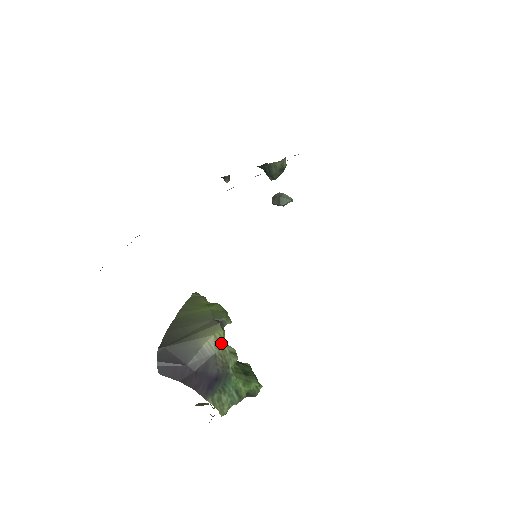
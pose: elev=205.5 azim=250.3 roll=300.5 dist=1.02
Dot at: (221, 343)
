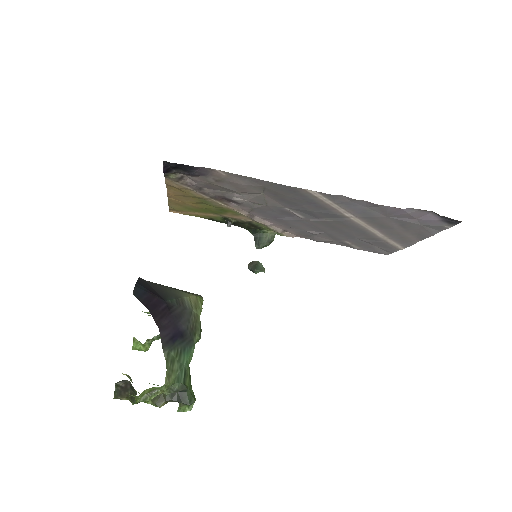
Dot at: (199, 307)
